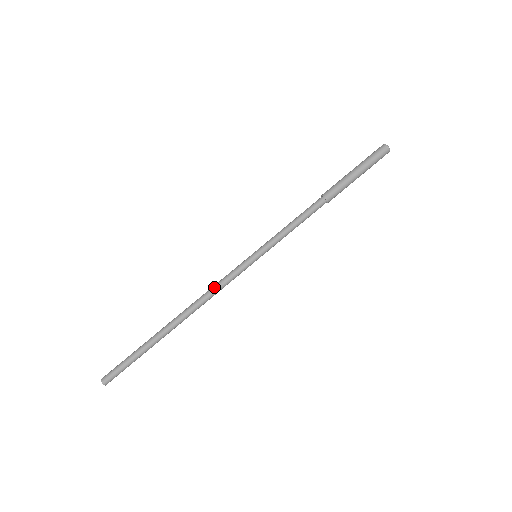
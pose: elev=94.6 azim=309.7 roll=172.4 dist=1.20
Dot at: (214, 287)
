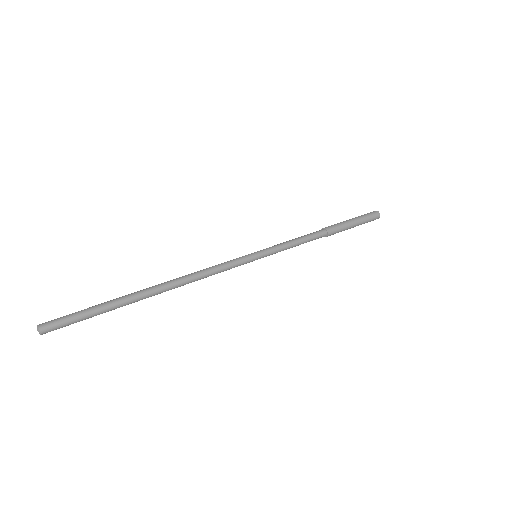
Dot at: (207, 269)
